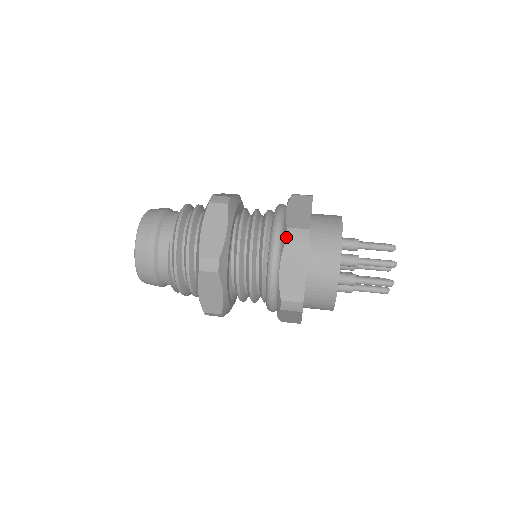
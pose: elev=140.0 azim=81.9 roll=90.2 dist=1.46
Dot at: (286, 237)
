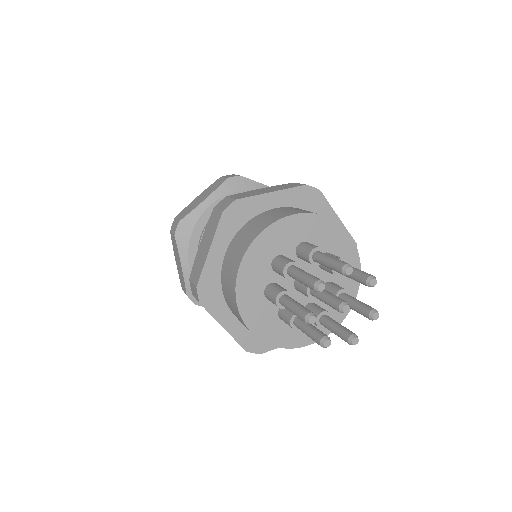
Dot at: (216, 205)
